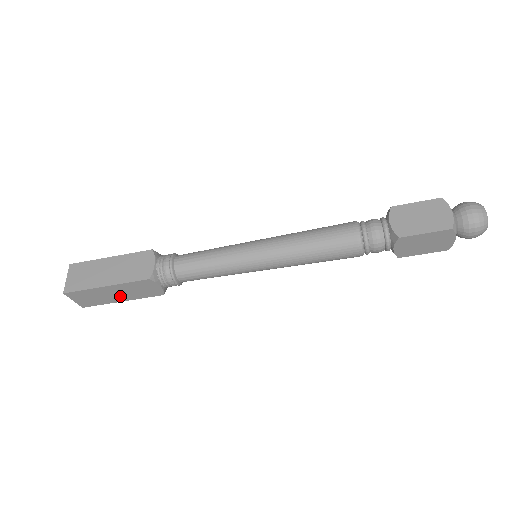
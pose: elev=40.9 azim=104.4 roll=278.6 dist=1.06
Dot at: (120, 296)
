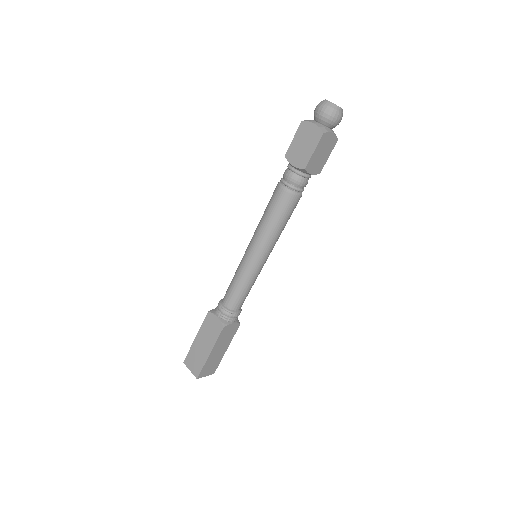
Dot at: (206, 347)
